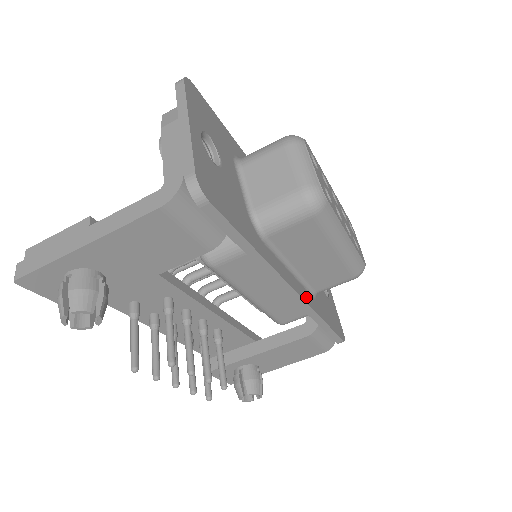
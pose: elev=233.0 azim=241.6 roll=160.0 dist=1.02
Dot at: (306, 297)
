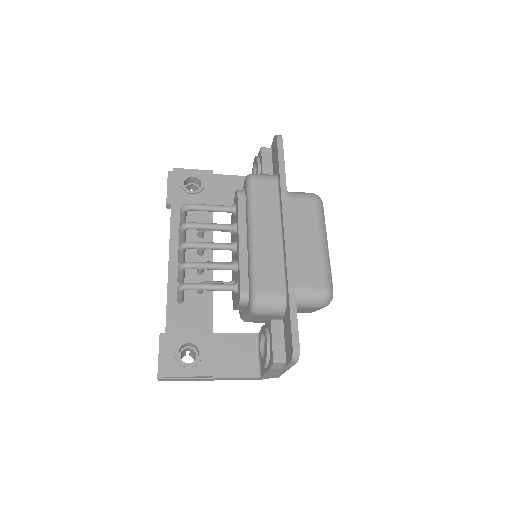
Dot at: occluded
